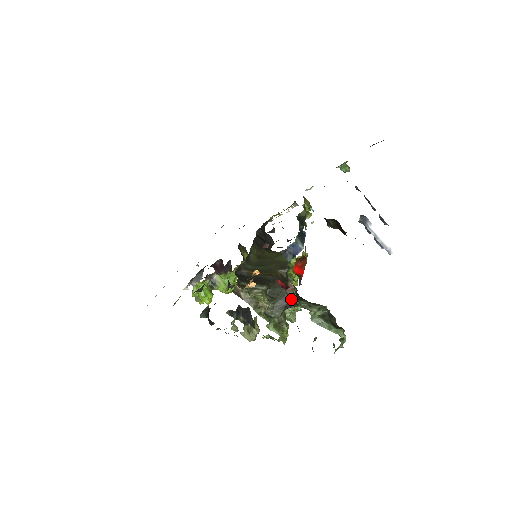
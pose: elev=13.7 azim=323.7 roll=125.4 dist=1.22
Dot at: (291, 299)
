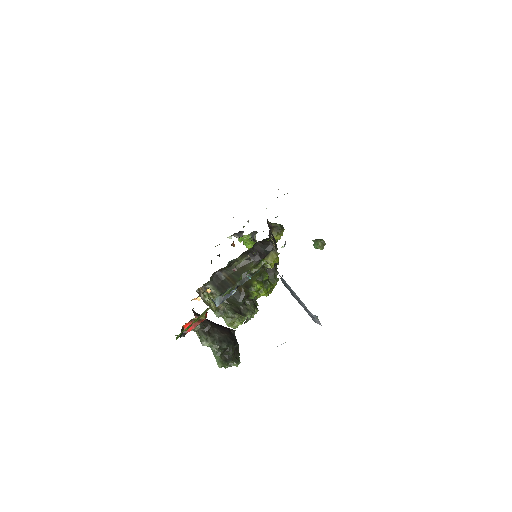
Dot at: (195, 331)
